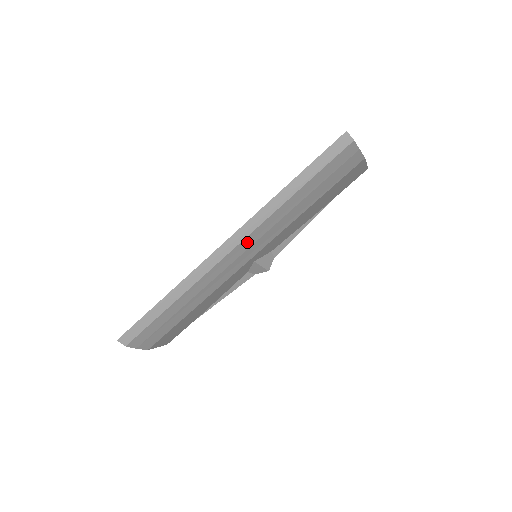
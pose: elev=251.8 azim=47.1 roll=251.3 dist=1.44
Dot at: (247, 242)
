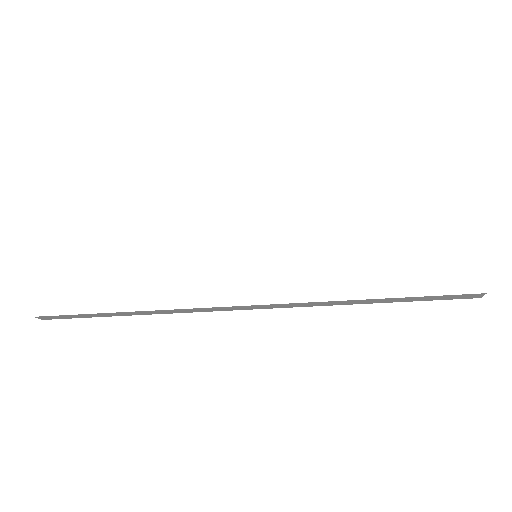
Dot at: occluded
